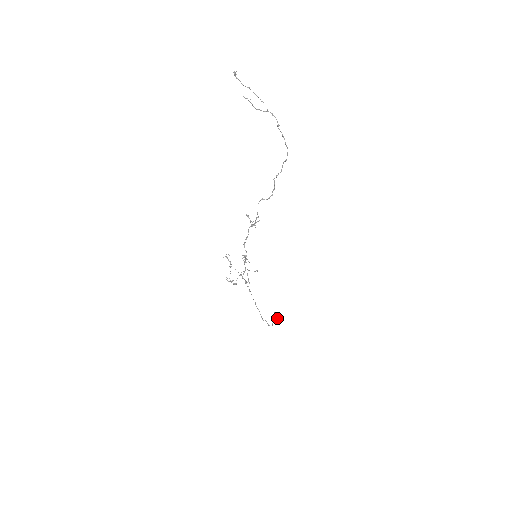
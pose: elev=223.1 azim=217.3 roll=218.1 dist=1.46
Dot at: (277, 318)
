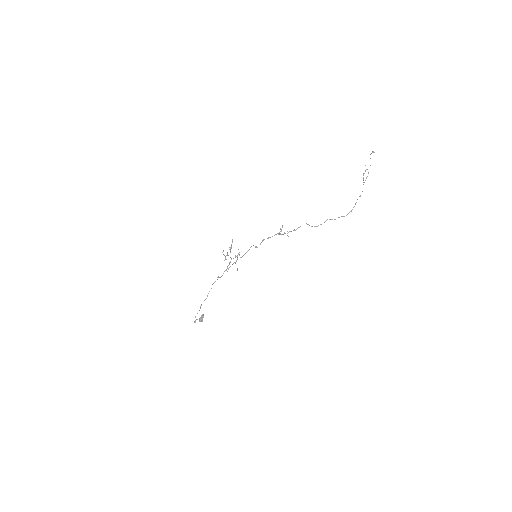
Dot at: occluded
